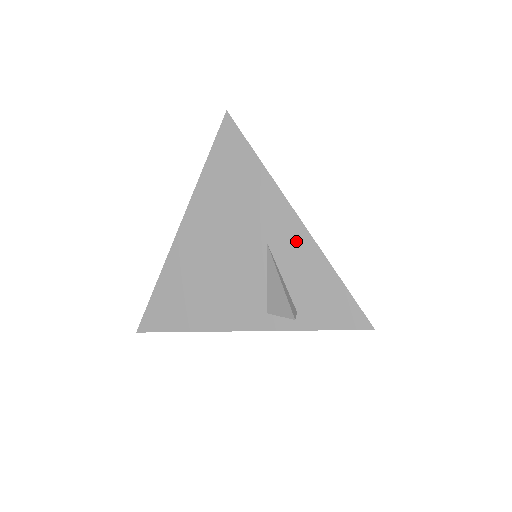
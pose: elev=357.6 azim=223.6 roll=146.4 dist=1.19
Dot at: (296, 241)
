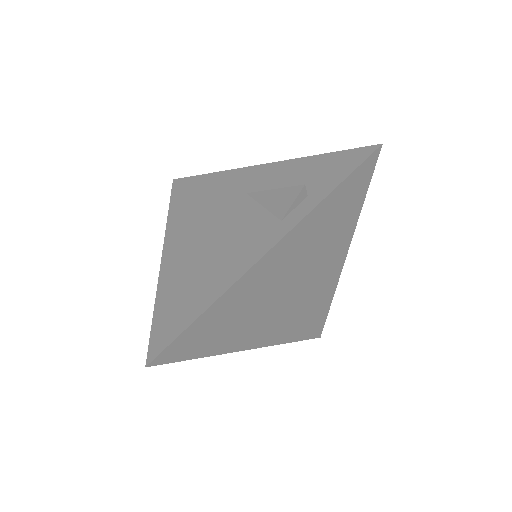
Dot at: (269, 173)
